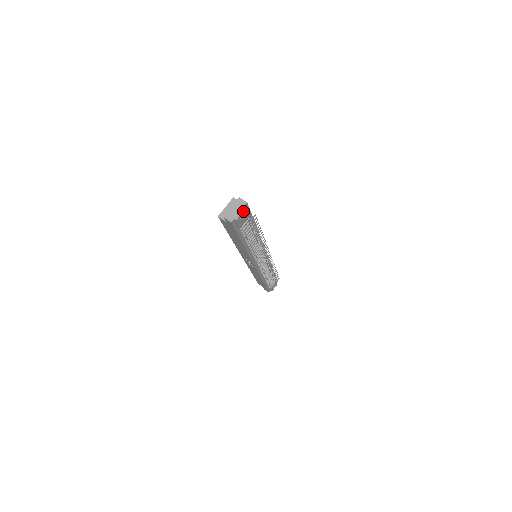
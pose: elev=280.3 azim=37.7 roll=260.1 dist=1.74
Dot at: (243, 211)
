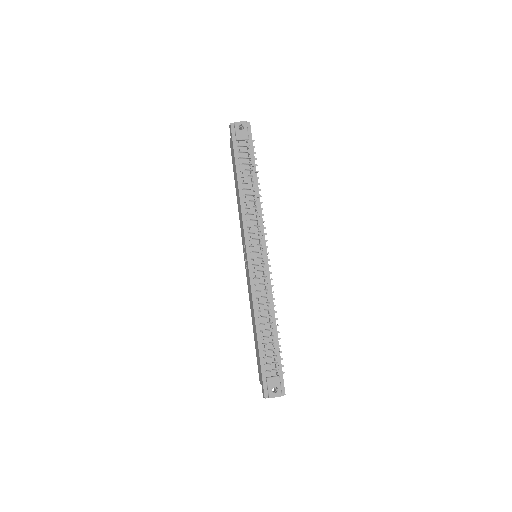
Dot at: (243, 122)
